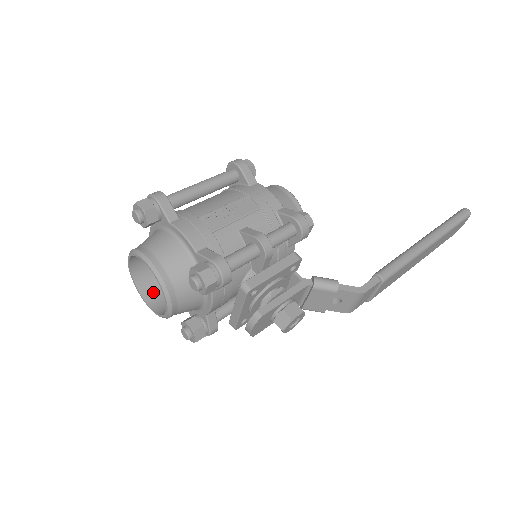
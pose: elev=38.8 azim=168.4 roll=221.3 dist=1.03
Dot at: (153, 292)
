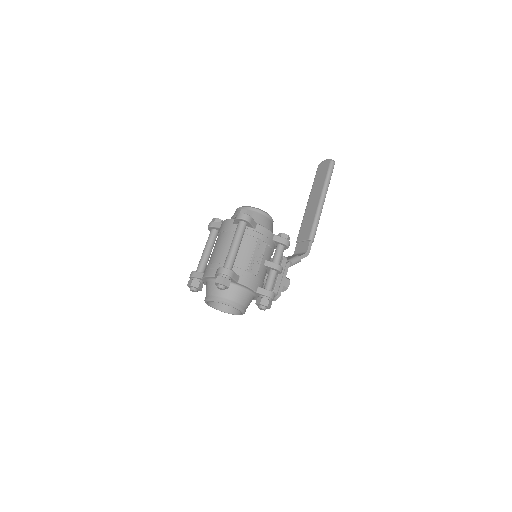
Dot at: occluded
